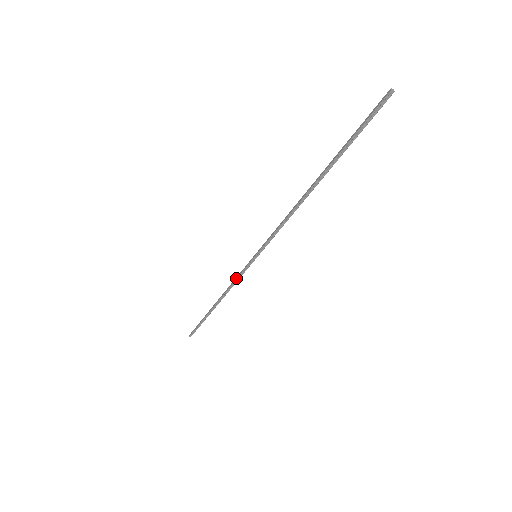
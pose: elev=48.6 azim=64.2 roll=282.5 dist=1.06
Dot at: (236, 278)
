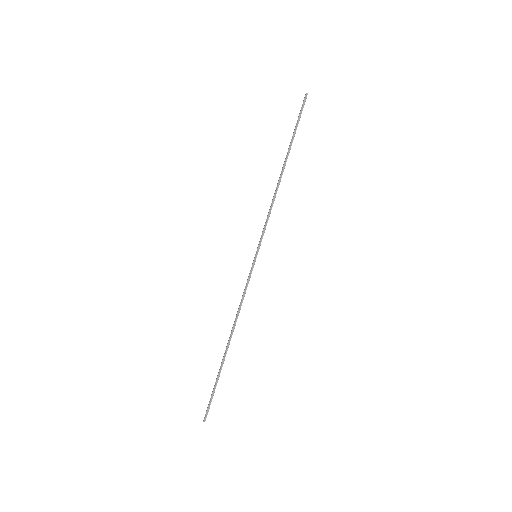
Dot at: (243, 292)
